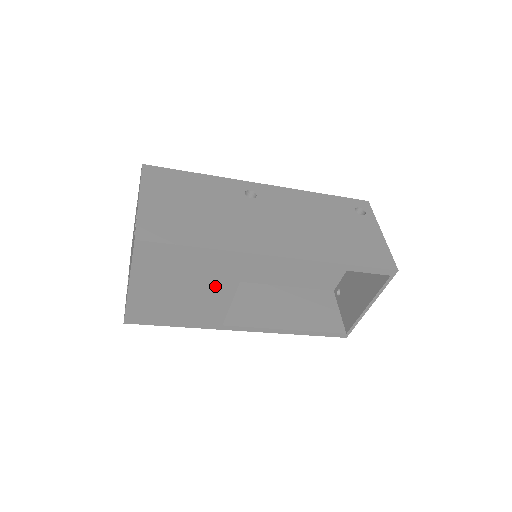
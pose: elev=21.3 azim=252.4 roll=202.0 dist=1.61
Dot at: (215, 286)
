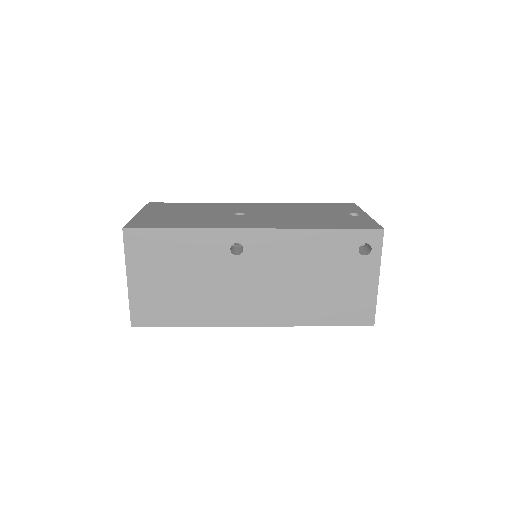
Dot at: occluded
